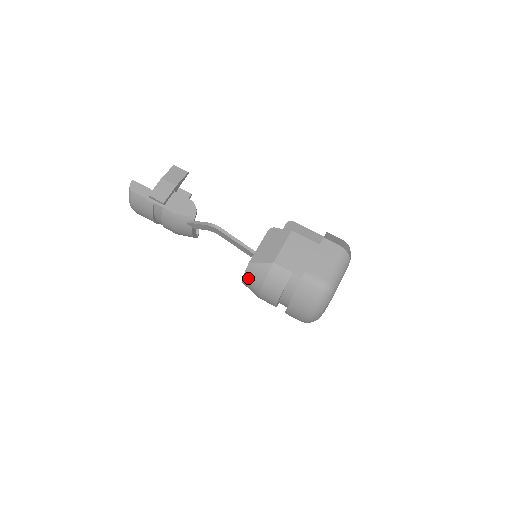
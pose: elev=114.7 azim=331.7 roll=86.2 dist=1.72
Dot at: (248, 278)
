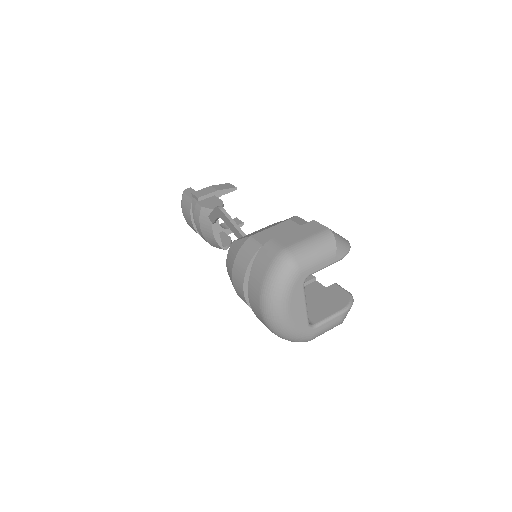
Dot at: (228, 260)
